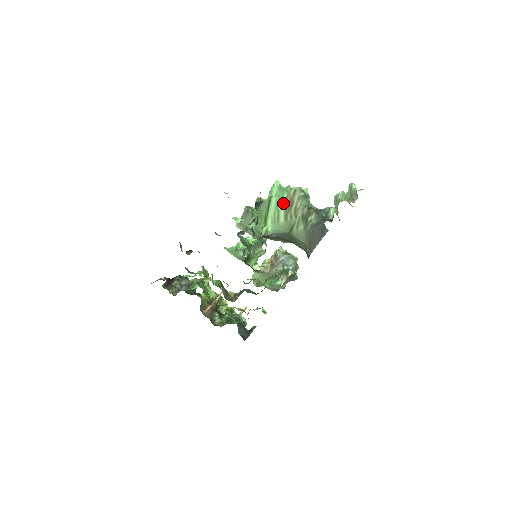
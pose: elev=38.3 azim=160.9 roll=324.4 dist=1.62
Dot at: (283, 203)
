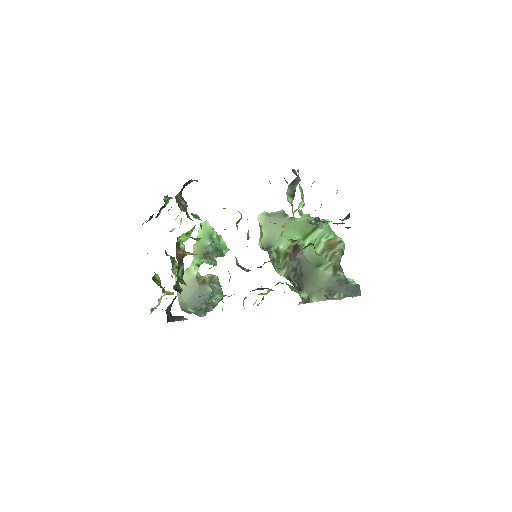
Dot at: (327, 239)
